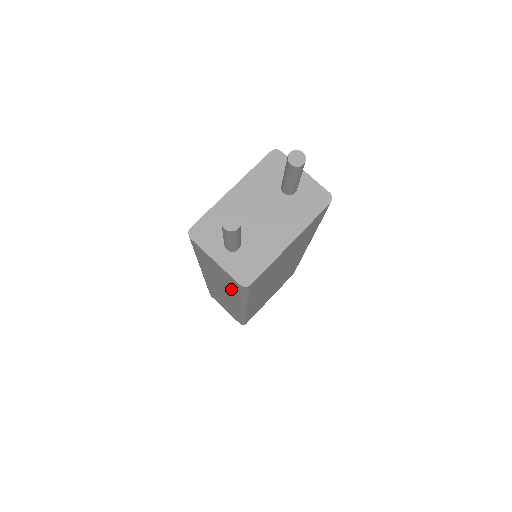
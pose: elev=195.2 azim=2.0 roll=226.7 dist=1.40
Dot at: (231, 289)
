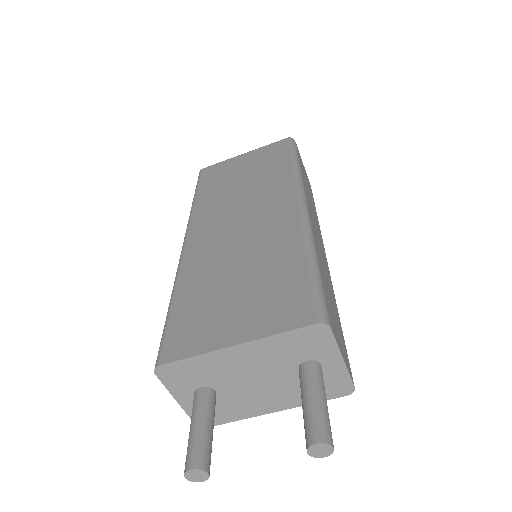
Dot at: occluded
